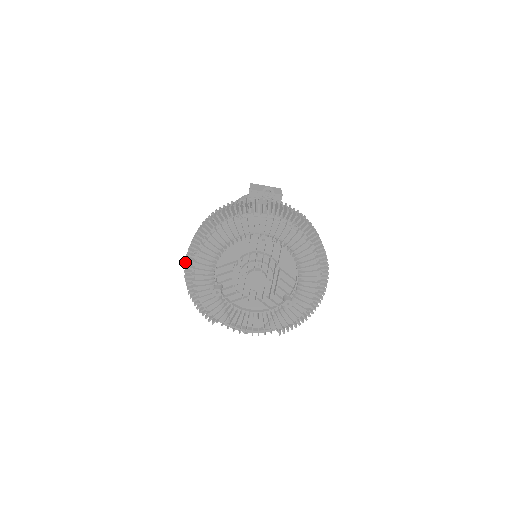
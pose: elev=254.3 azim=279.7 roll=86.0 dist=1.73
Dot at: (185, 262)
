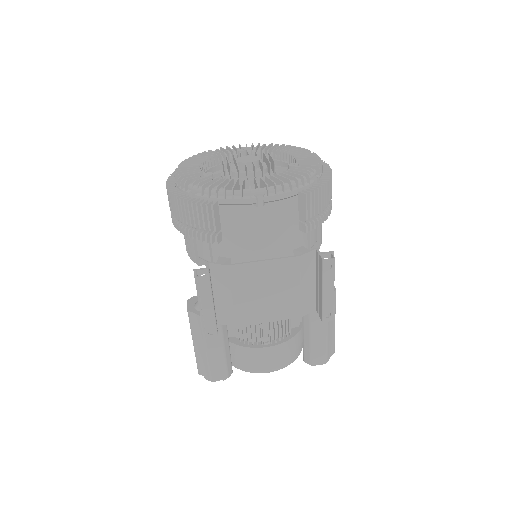
Dot at: (166, 184)
